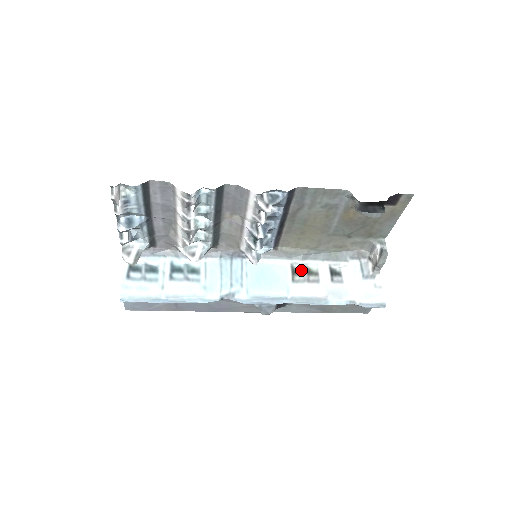
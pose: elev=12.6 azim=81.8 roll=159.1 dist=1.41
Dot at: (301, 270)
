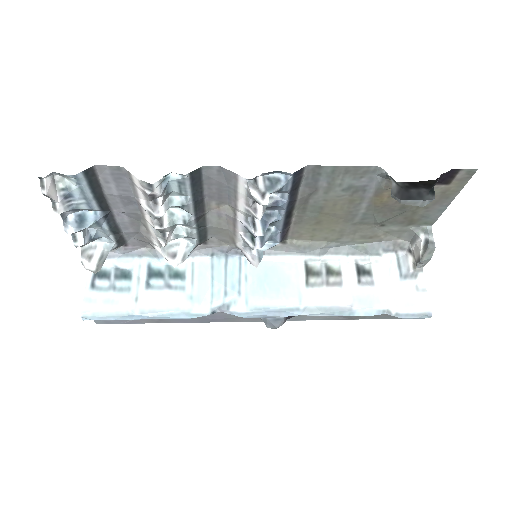
Dot at: (318, 269)
